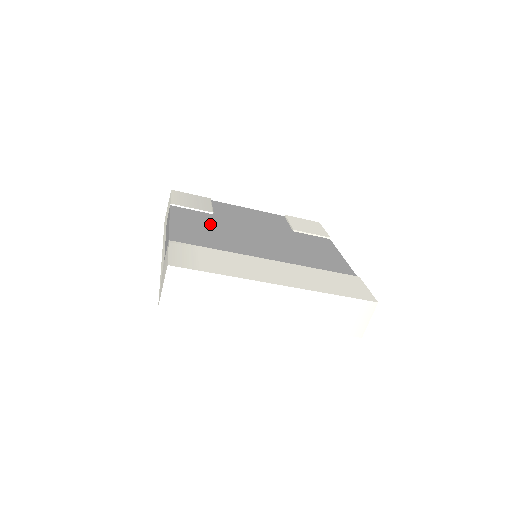
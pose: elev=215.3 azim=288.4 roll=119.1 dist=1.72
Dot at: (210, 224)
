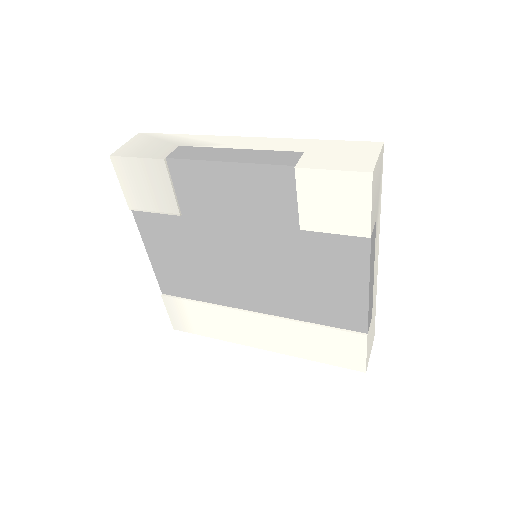
Dot at: (185, 247)
